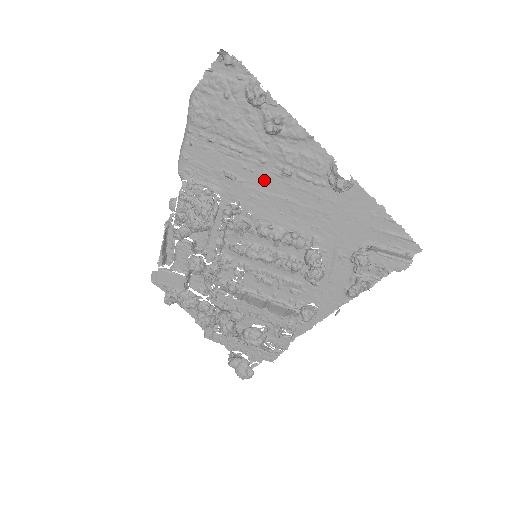
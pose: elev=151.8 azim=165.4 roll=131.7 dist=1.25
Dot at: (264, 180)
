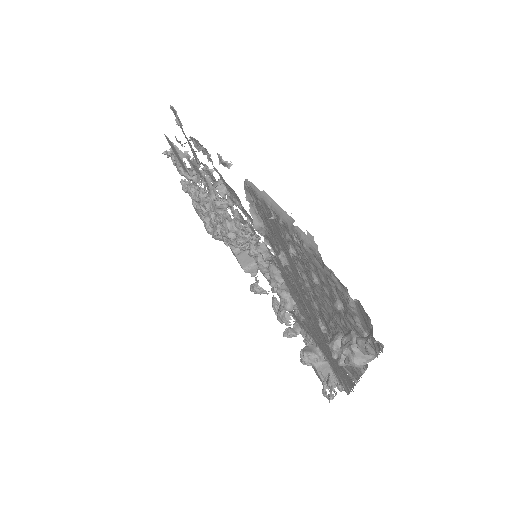
Dot at: (305, 296)
